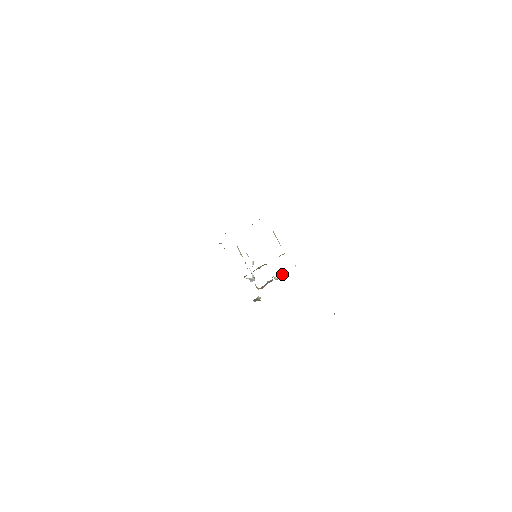
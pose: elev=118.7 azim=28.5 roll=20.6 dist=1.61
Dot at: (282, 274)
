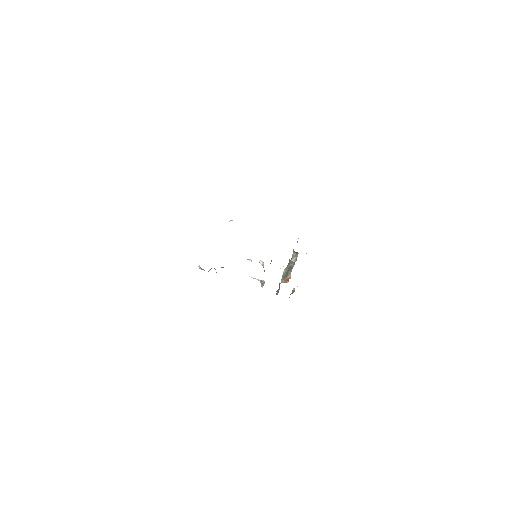
Dot at: (293, 254)
